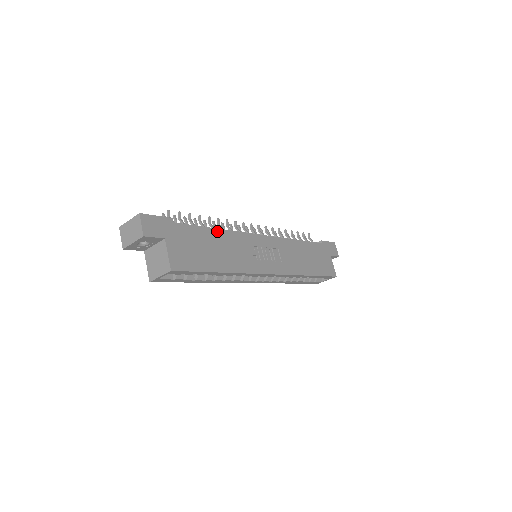
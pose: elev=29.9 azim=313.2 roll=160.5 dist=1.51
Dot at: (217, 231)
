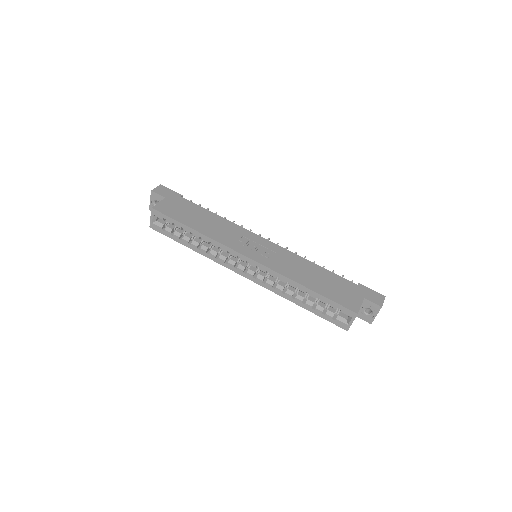
Dot at: (216, 216)
